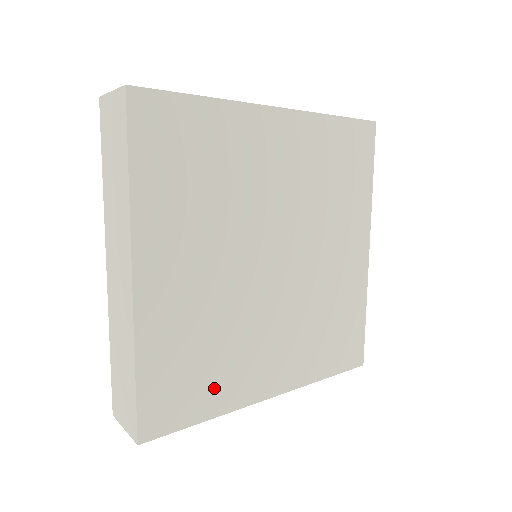
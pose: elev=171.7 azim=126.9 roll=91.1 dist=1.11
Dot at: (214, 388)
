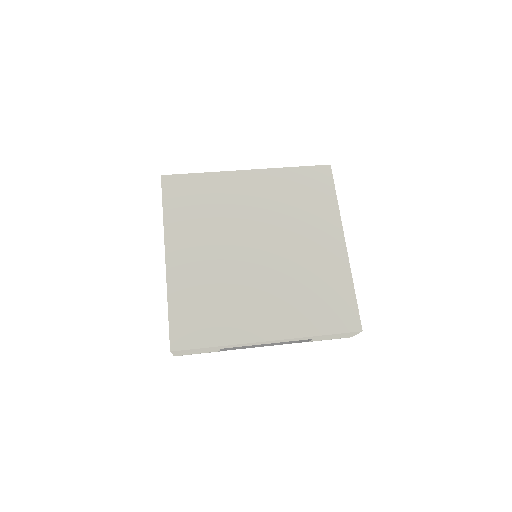
Dot at: (220, 326)
